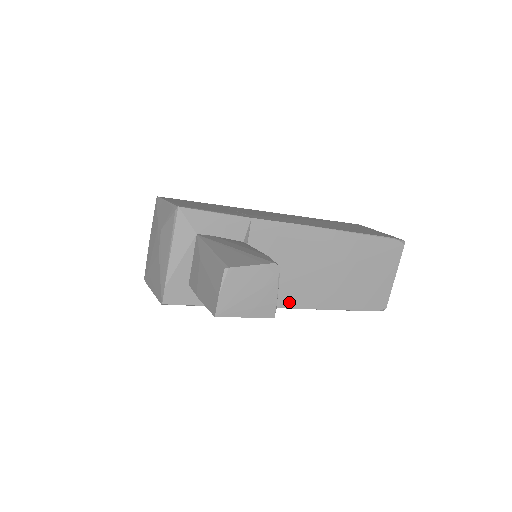
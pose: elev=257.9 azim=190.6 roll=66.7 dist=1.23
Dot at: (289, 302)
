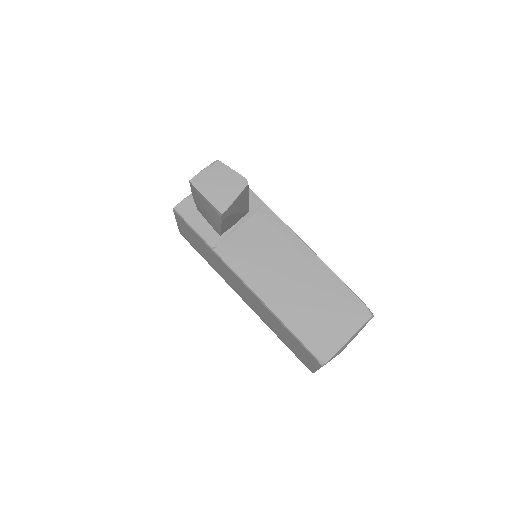
Dot at: (250, 280)
